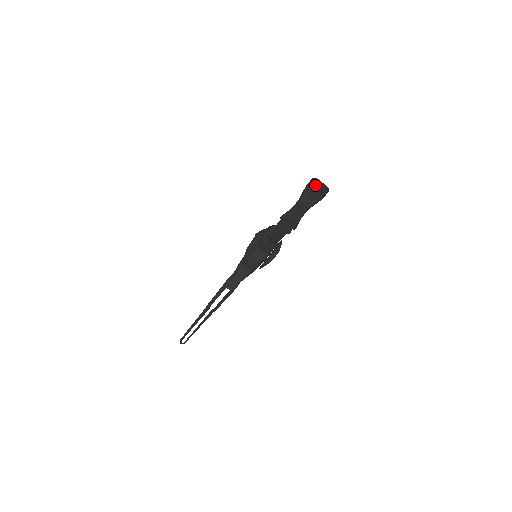
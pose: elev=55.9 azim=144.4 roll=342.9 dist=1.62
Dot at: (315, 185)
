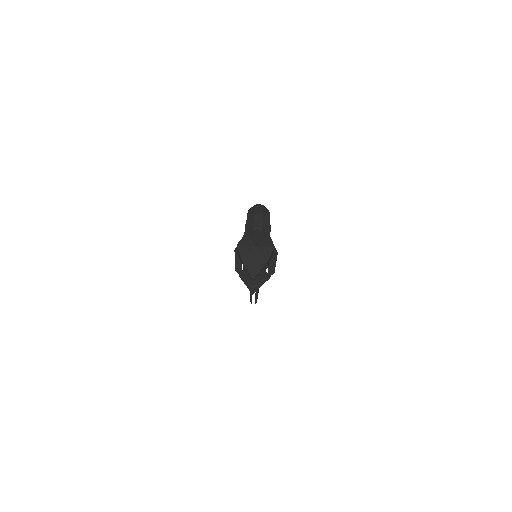
Dot at: occluded
